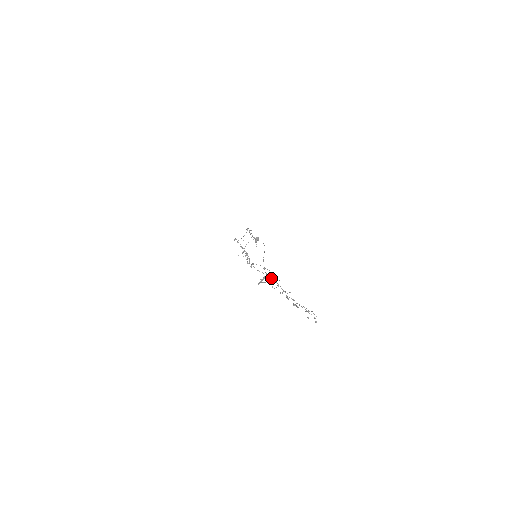
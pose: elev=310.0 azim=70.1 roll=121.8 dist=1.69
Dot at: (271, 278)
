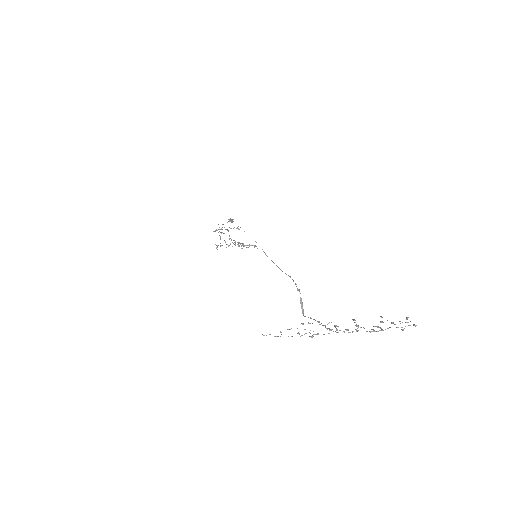
Dot at: occluded
